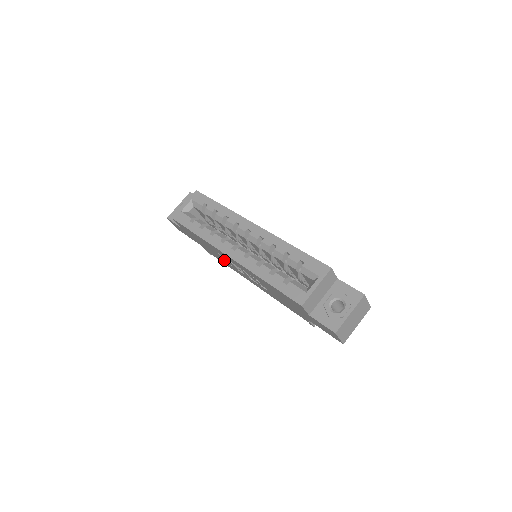
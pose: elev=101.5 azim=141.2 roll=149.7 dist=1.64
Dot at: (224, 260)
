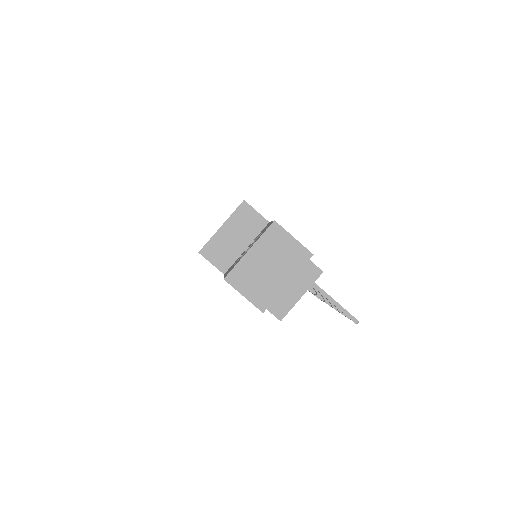
Dot at: occluded
